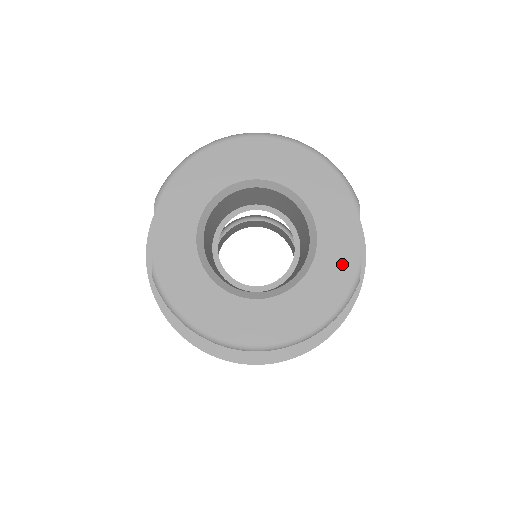
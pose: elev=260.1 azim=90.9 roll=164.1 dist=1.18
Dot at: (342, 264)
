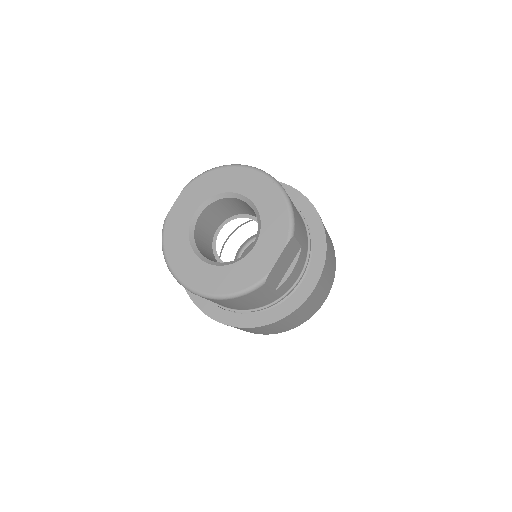
Dot at: (260, 267)
